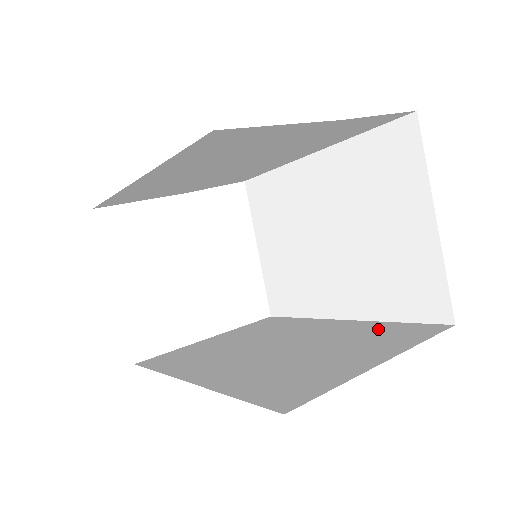
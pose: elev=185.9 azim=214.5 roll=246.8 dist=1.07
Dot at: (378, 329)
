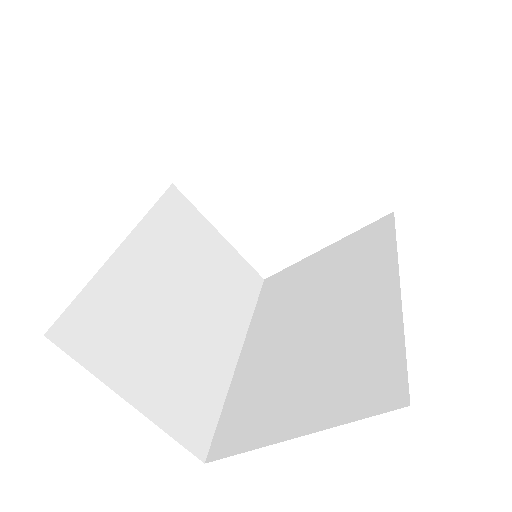
Dot at: (376, 347)
